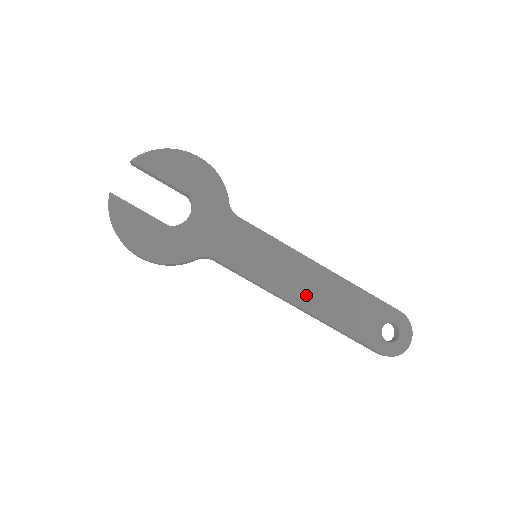
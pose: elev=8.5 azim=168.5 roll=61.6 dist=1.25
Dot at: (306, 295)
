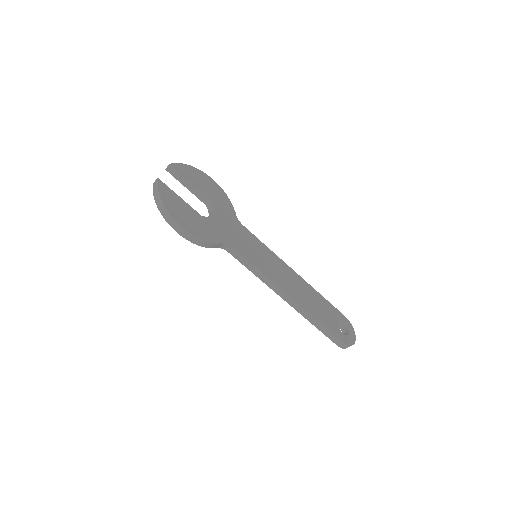
Dot at: (292, 290)
